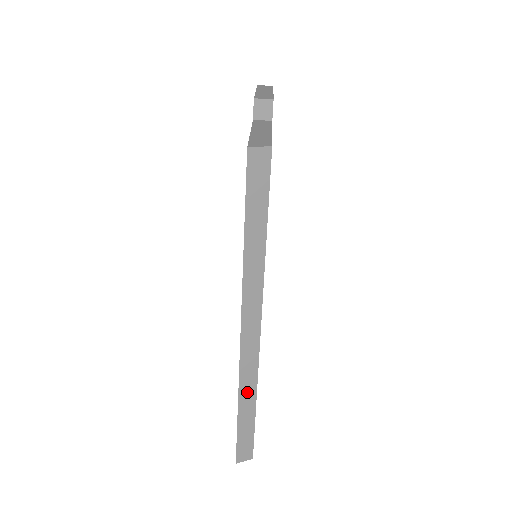
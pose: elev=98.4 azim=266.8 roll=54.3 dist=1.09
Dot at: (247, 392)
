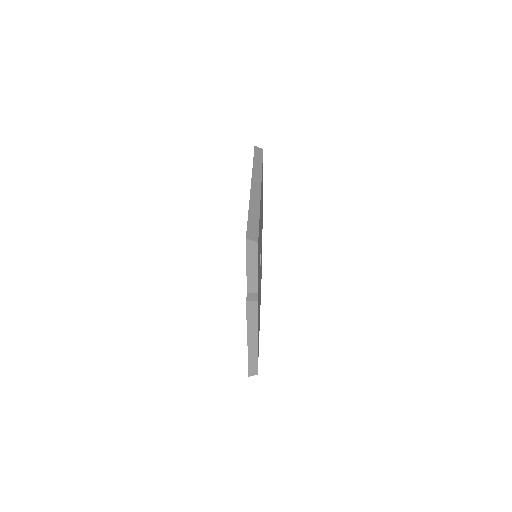
Dot at: (254, 206)
